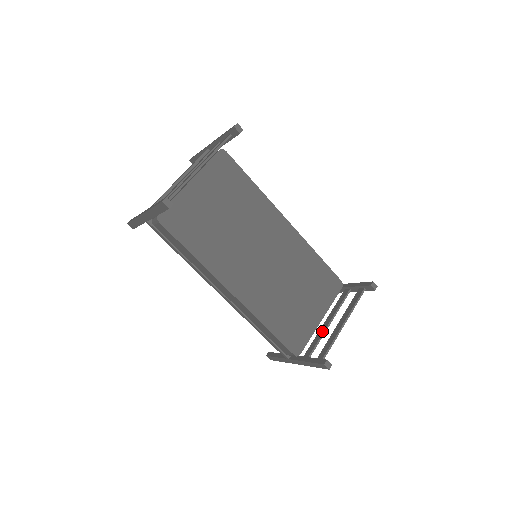
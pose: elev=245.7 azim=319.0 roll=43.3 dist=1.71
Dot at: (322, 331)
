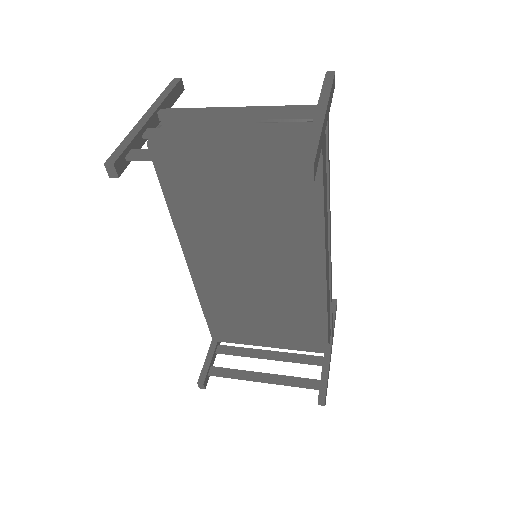
Dot at: (254, 354)
